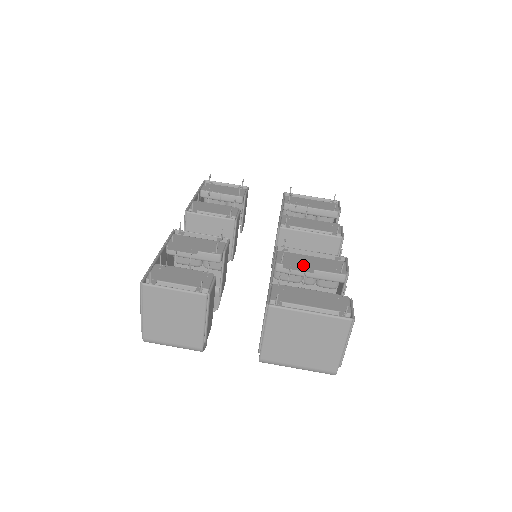
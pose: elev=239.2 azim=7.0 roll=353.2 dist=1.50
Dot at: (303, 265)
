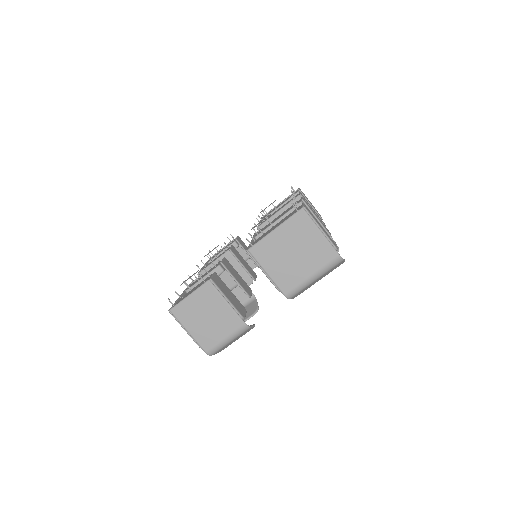
Dot at: occluded
